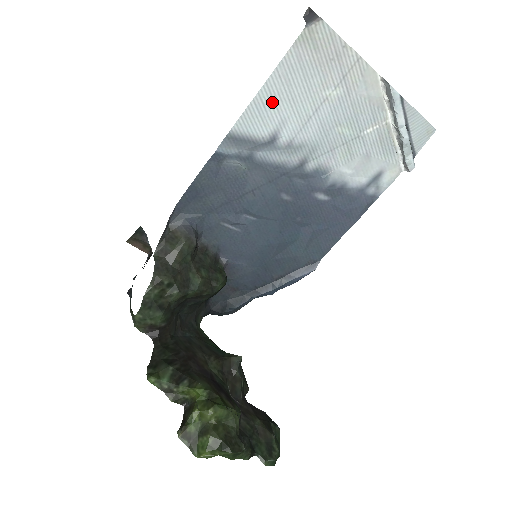
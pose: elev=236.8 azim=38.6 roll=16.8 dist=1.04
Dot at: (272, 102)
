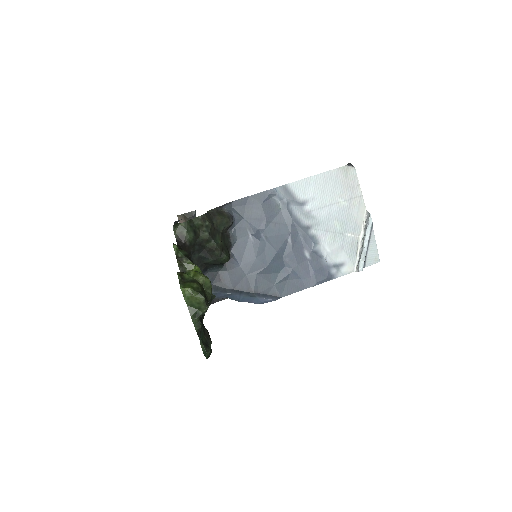
Dot at: (314, 186)
